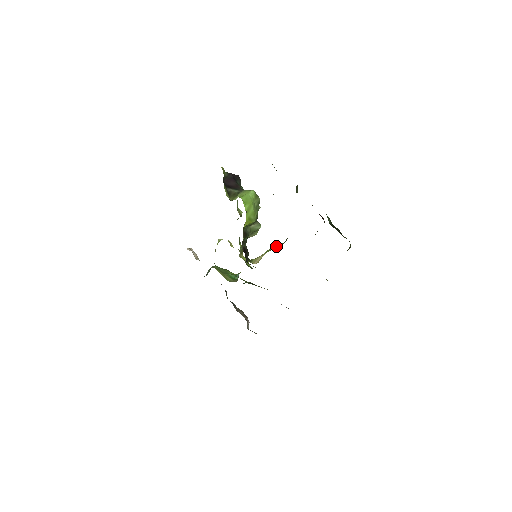
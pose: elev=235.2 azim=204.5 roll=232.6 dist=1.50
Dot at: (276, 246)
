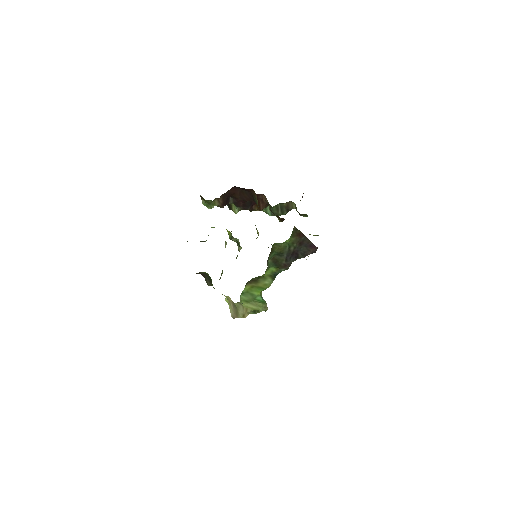
Dot at: occluded
